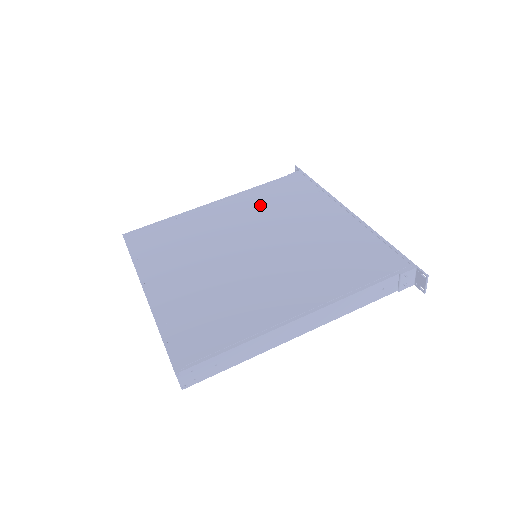
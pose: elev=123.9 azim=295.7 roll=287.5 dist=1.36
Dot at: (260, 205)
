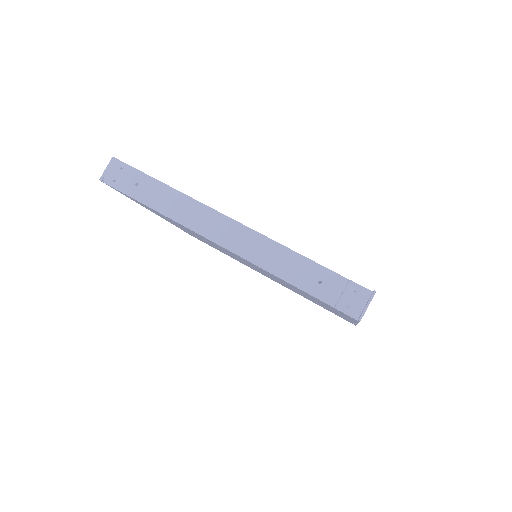
Dot at: occluded
